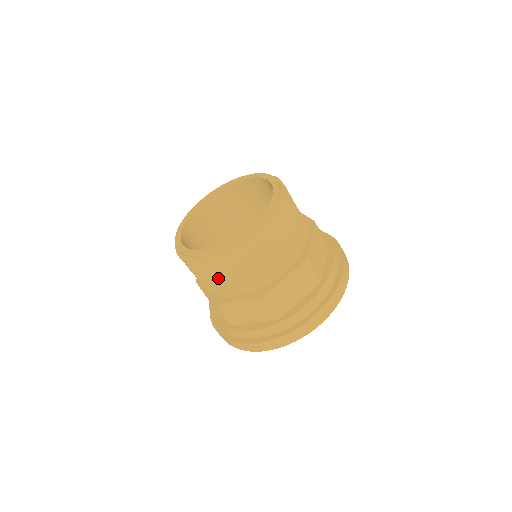
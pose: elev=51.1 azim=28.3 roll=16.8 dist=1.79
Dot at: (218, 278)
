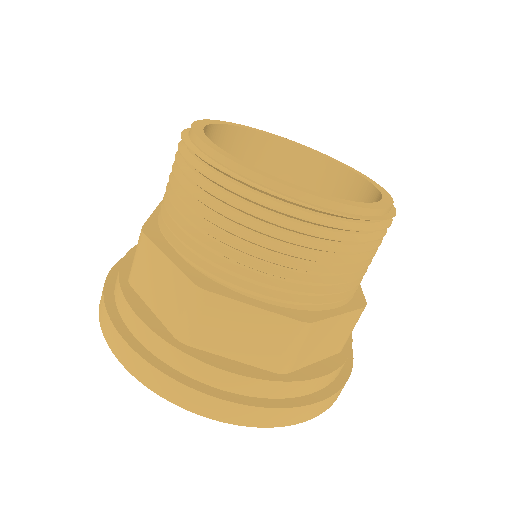
Dot at: (187, 201)
